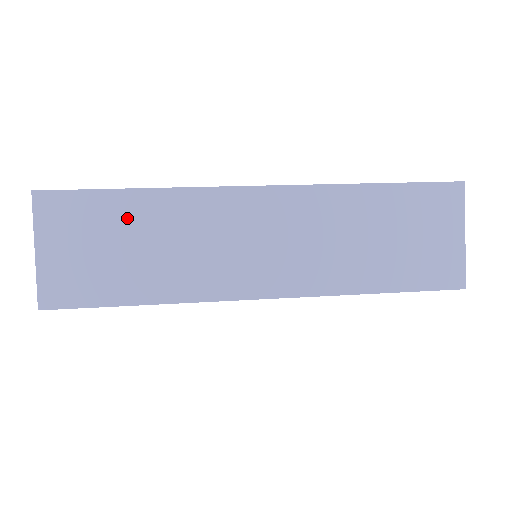
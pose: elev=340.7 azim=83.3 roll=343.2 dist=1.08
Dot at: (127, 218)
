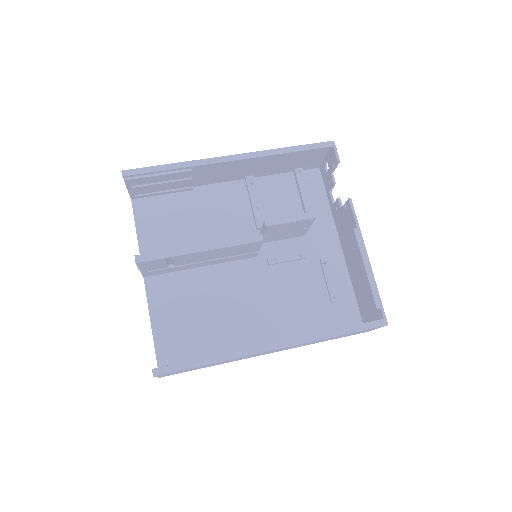
Dot at: occluded
